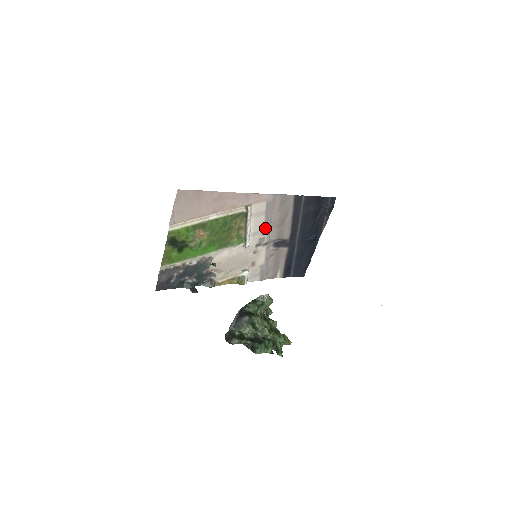
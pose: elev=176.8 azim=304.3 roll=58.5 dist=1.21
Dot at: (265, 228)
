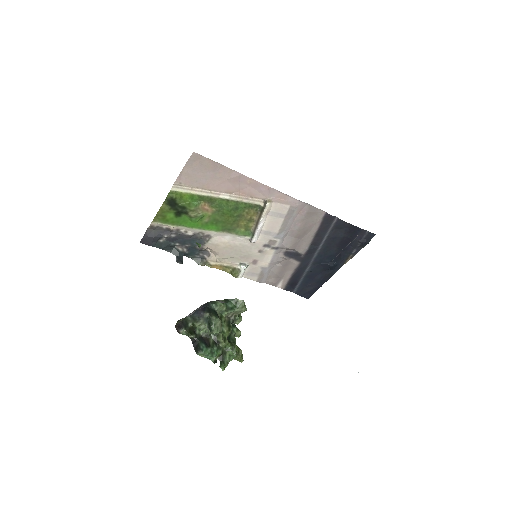
Dot at: (280, 232)
